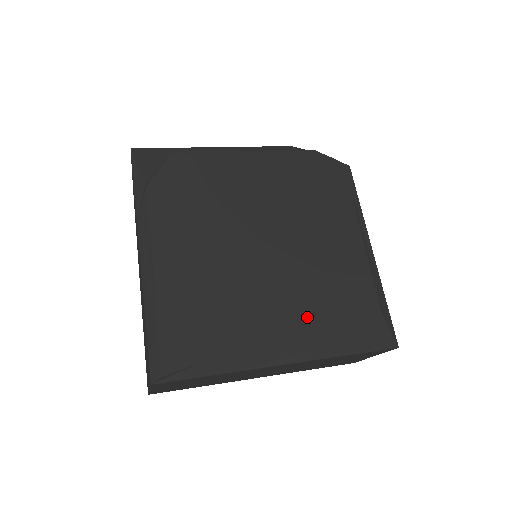
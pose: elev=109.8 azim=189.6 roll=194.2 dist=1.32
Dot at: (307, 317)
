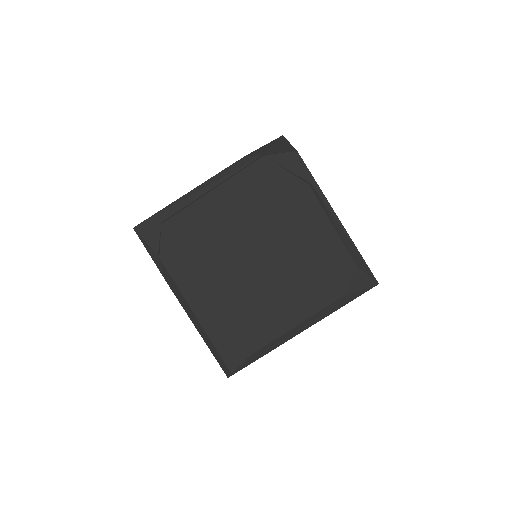
Dot at: (305, 297)
